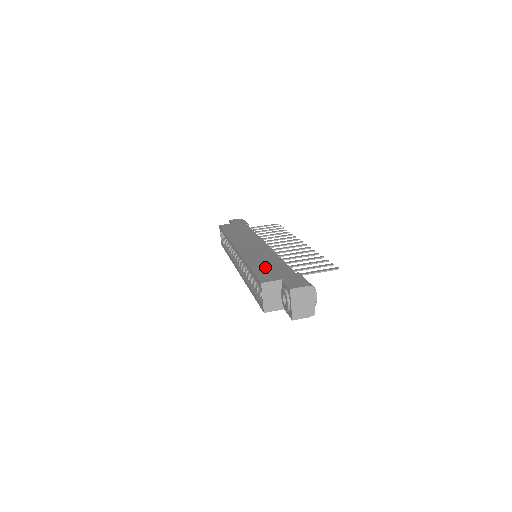
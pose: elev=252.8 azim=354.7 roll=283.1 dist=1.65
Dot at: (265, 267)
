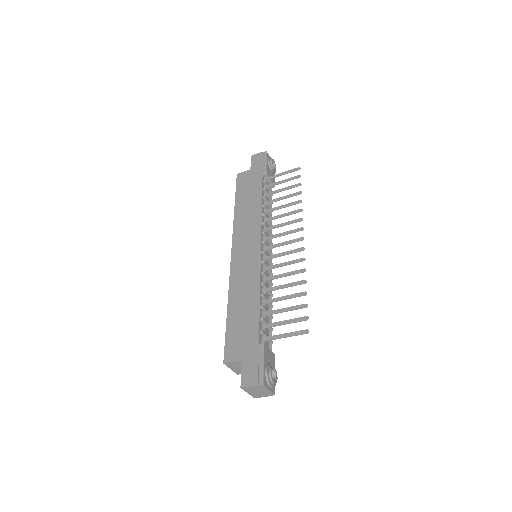
Dot at: (238, 322)
